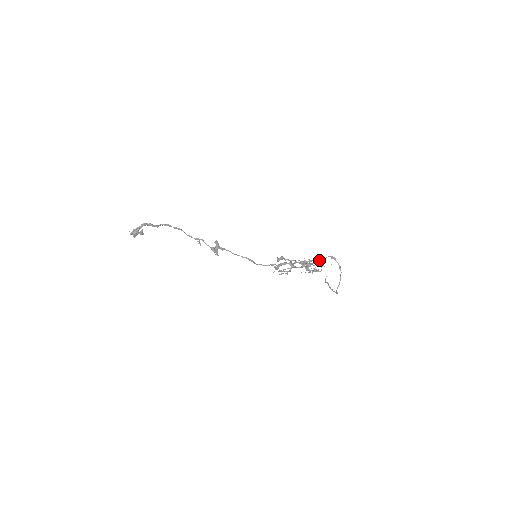
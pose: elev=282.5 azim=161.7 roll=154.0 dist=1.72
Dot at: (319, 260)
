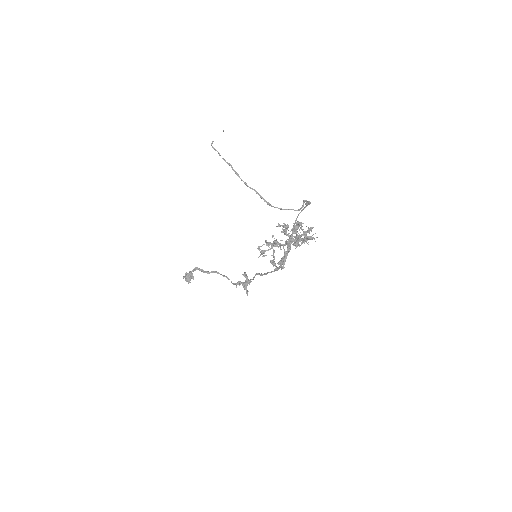
Dot at: (308, 228)
